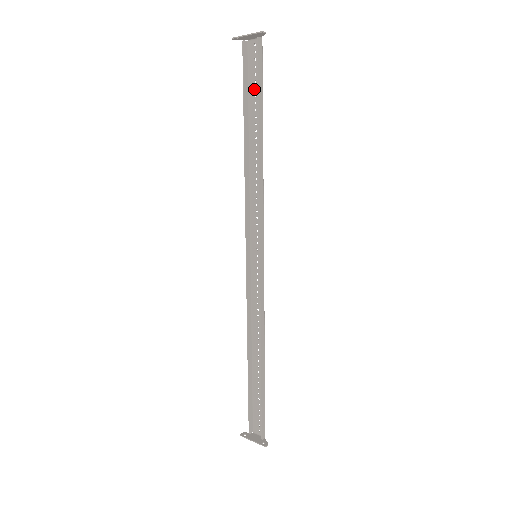
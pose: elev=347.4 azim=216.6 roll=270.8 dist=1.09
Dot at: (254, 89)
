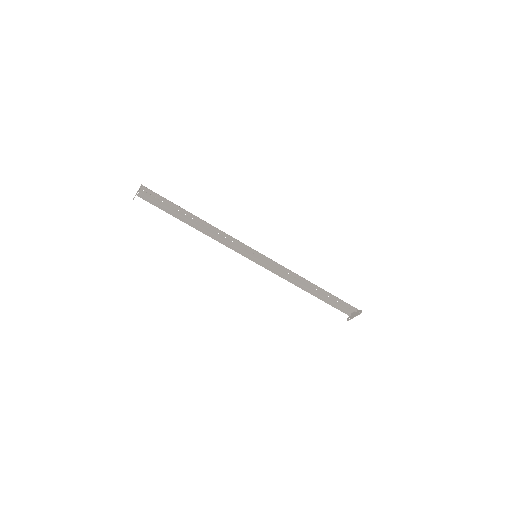
Dot at: (166, 204)
